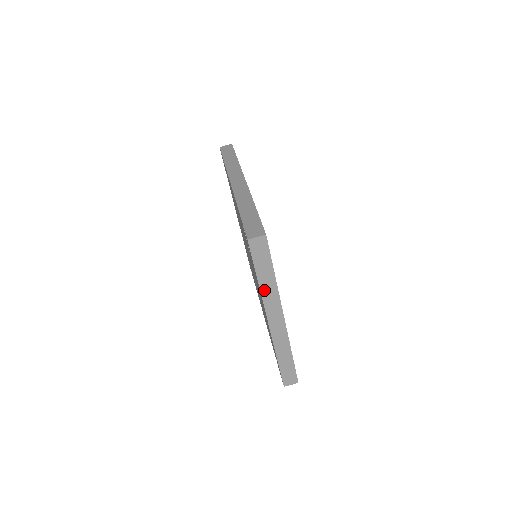
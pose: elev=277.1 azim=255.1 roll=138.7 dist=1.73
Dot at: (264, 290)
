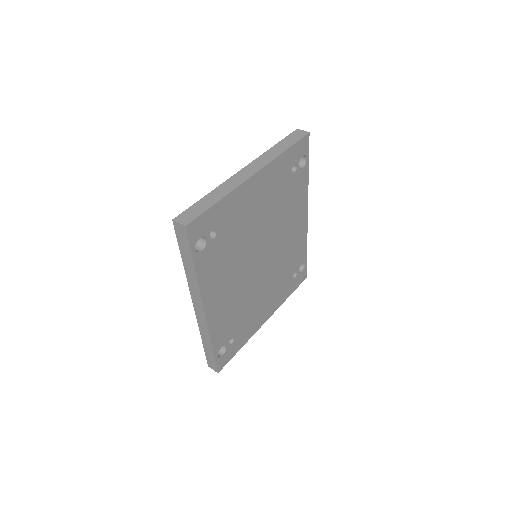
Dot at: (269, 152)
